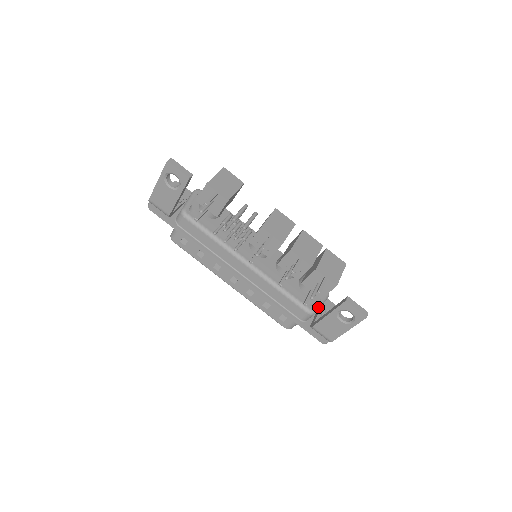
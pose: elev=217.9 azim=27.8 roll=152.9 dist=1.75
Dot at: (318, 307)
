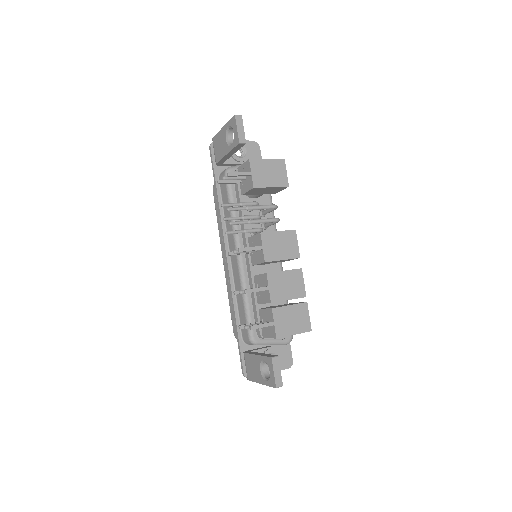
Dot at: (264, 343)
